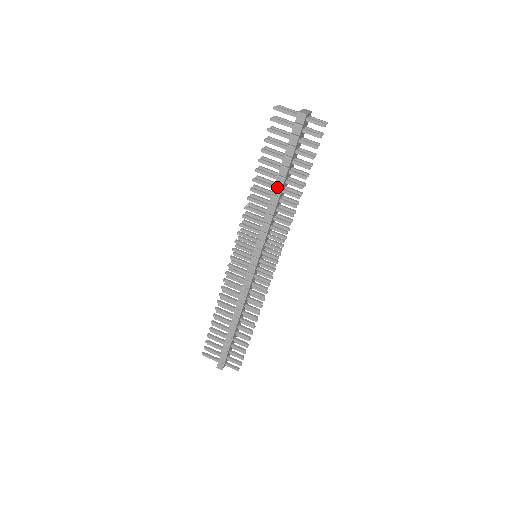
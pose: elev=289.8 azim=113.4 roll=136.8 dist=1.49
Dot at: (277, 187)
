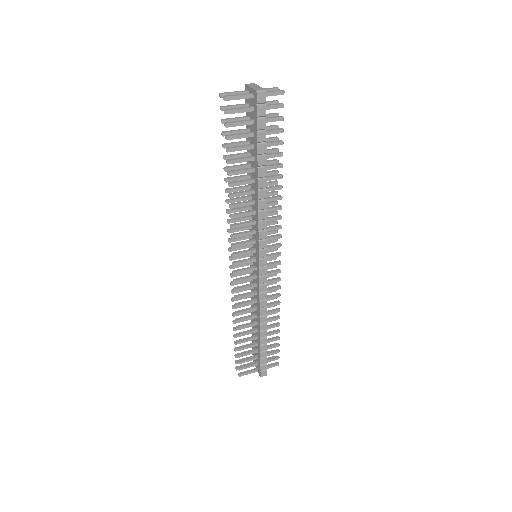
Dot at: (261, 179)
